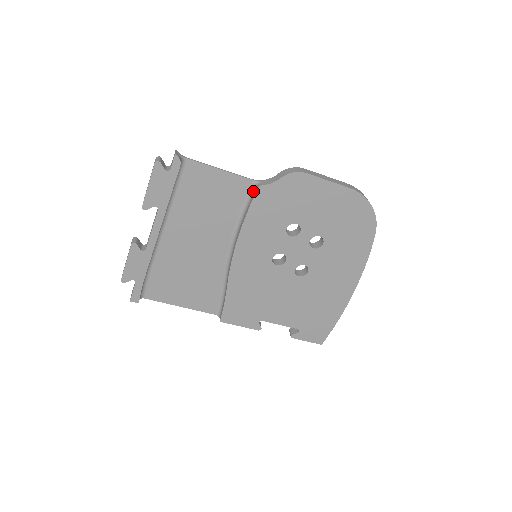
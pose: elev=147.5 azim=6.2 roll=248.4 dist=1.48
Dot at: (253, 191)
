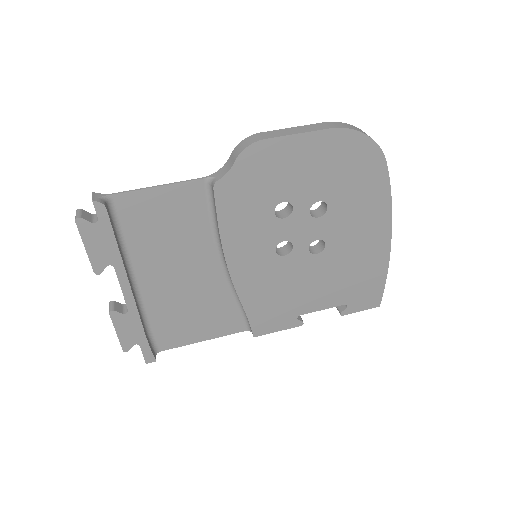
Dot at: (211, 191)
